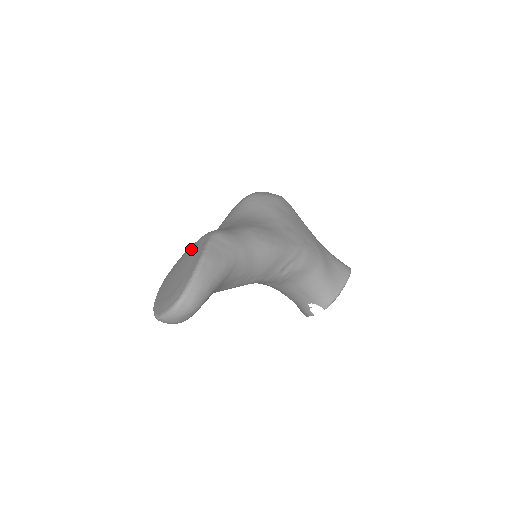
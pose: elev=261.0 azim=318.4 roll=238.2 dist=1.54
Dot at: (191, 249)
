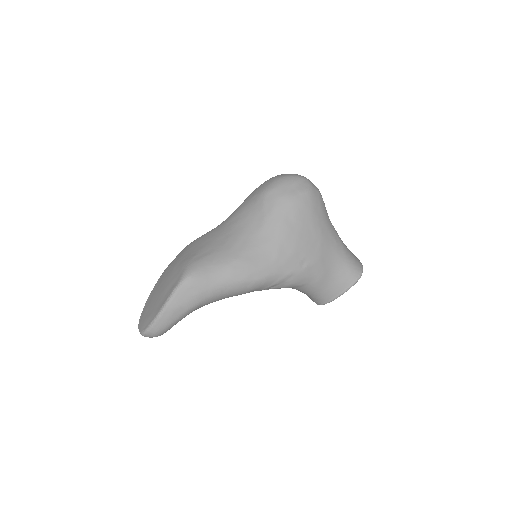
Dot at: (175, 270)
